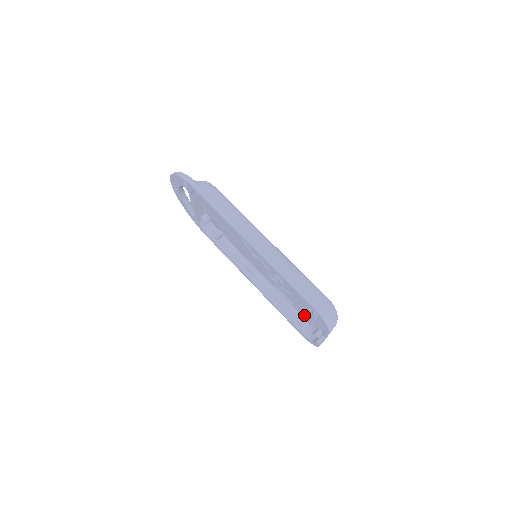
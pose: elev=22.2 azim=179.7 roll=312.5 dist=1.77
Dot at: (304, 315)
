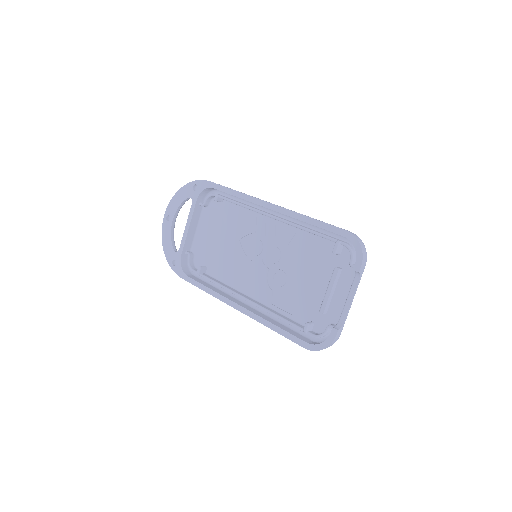
Dot at: (309, 318)
